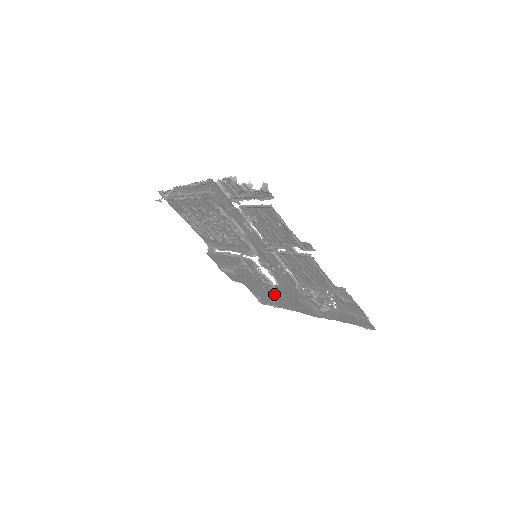
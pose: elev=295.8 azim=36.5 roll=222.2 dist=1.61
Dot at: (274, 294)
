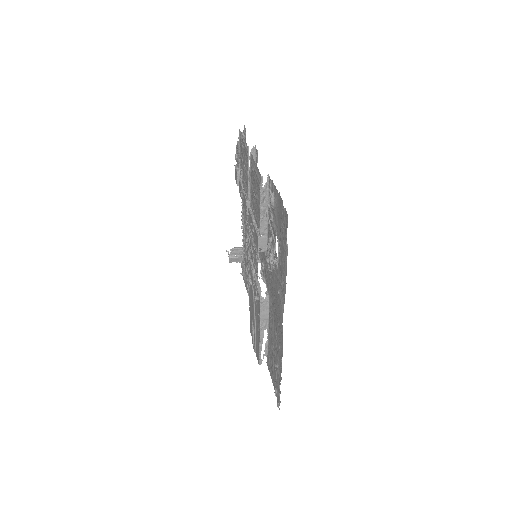
Dot at: (274, 341)
